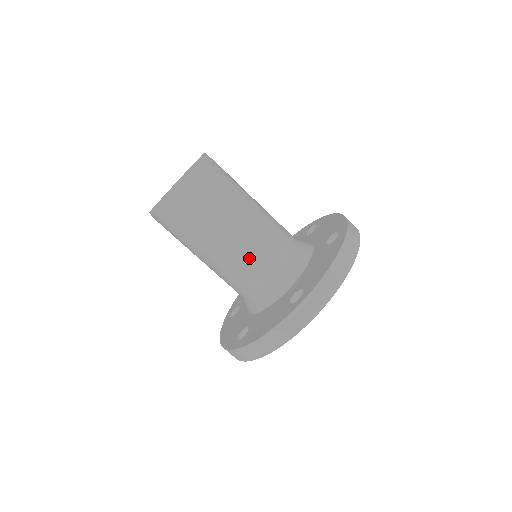
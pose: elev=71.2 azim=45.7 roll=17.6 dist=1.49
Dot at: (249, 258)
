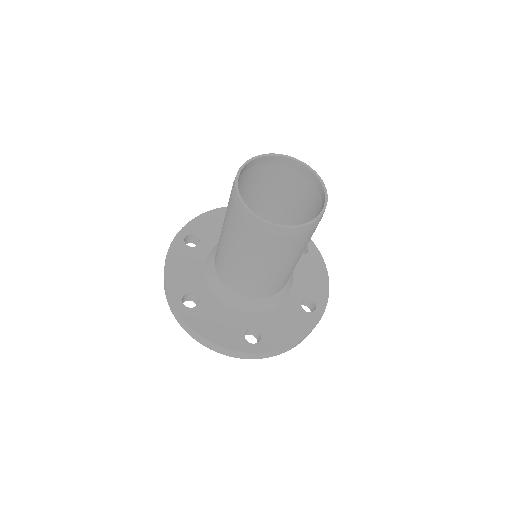
Dot at: occluded
